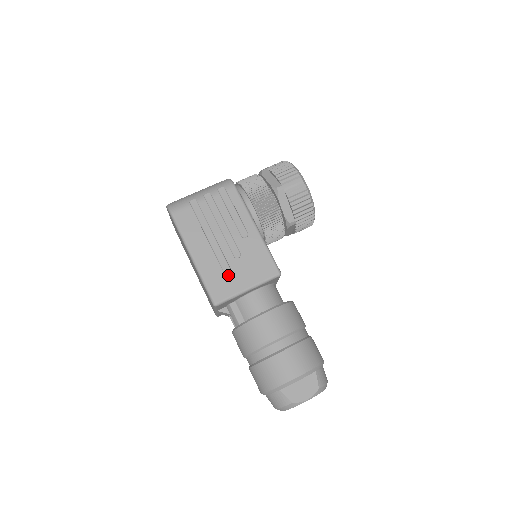
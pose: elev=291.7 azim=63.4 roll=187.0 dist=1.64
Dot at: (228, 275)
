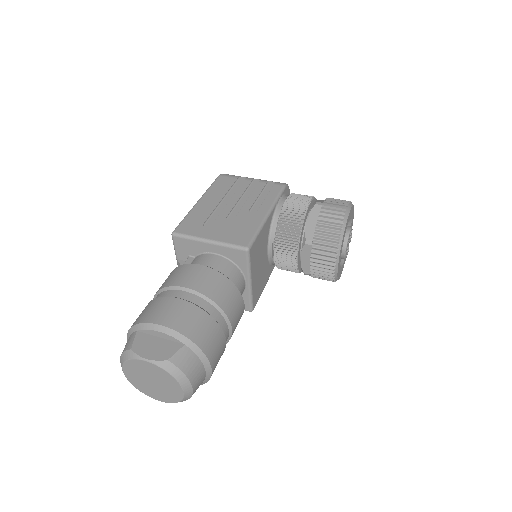
Dot at: (207, 225)
